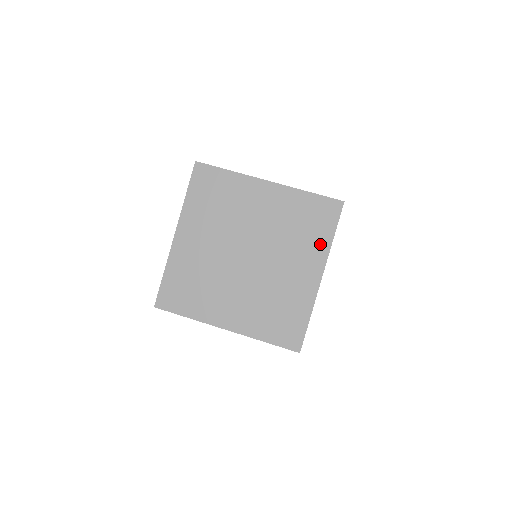
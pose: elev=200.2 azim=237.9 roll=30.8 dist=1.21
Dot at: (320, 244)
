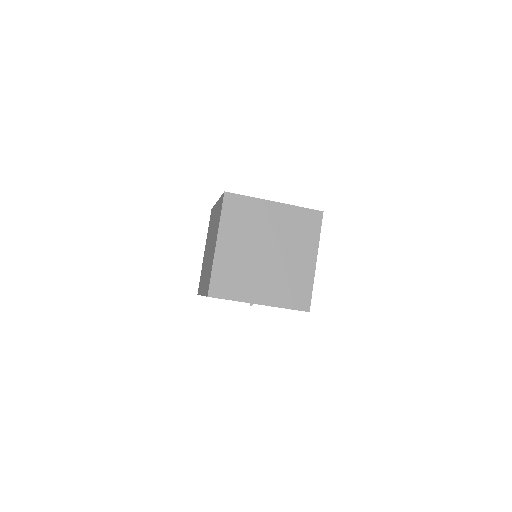
Dot at: (313, 240)
